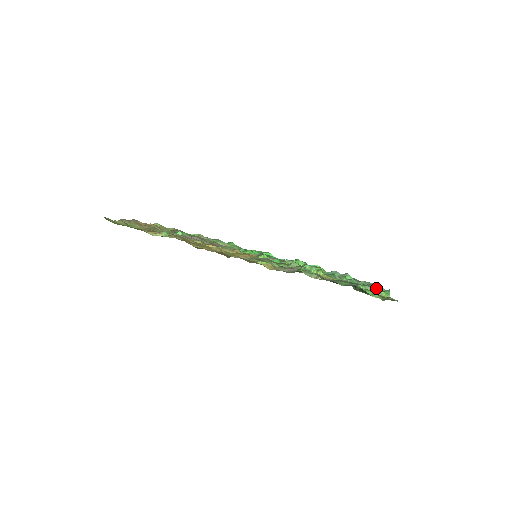
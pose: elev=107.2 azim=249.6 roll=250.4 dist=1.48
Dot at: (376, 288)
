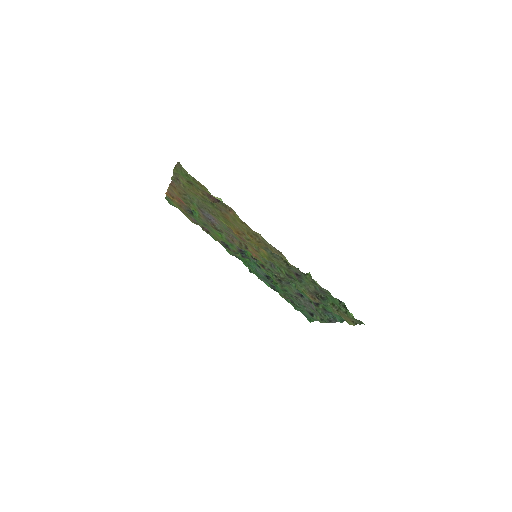
Dot at: (337, 316)
